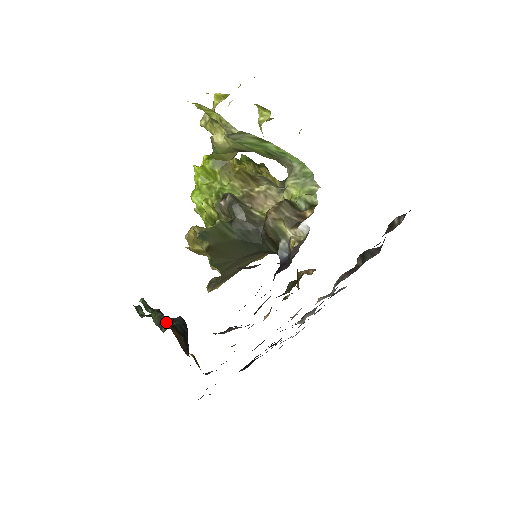
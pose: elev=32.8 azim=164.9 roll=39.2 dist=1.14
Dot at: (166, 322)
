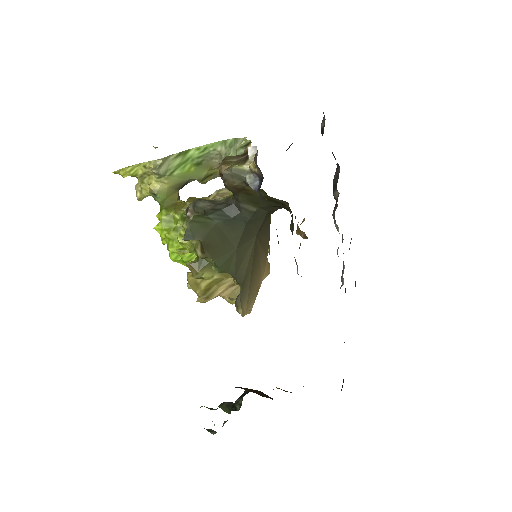
Dot at: occluded
